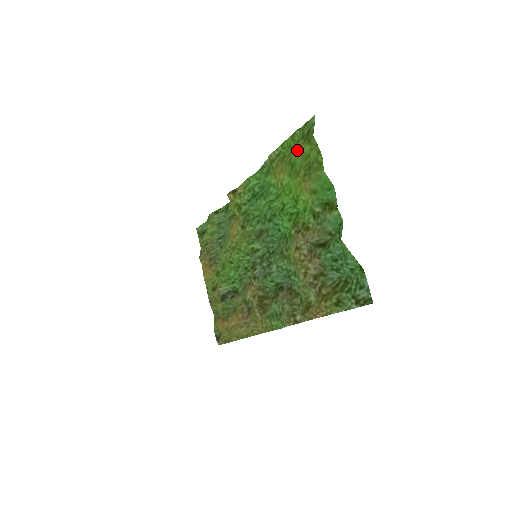
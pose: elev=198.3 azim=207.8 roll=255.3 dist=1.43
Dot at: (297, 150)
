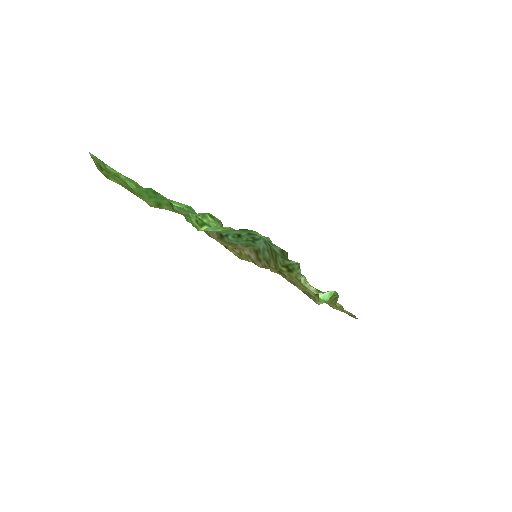
Dot at: occluded
